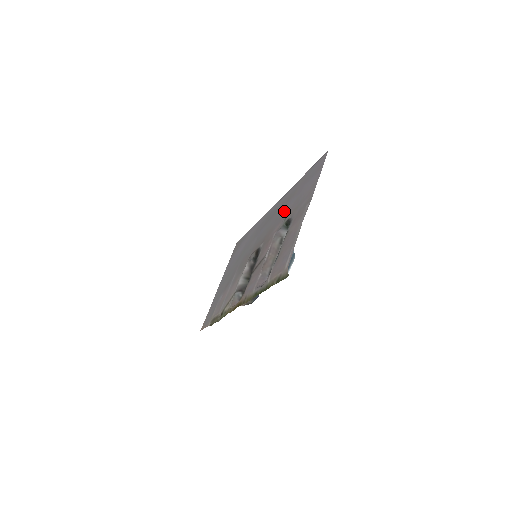
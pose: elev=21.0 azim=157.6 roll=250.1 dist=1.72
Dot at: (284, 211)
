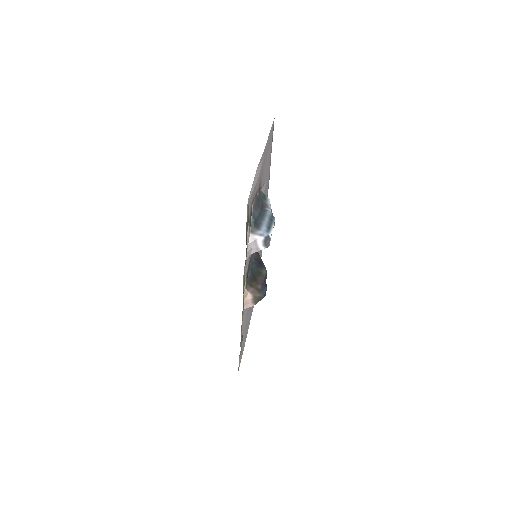
Dot at: occluded
